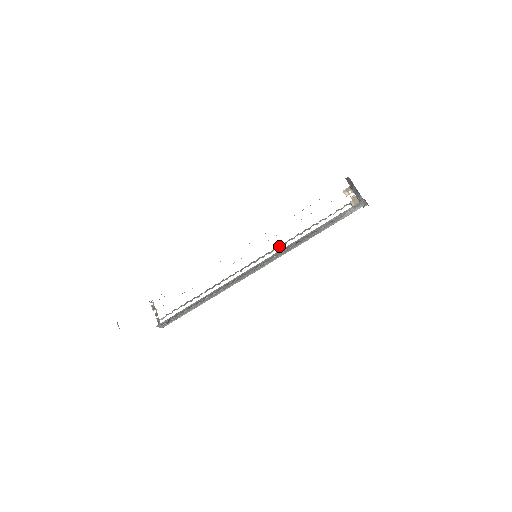
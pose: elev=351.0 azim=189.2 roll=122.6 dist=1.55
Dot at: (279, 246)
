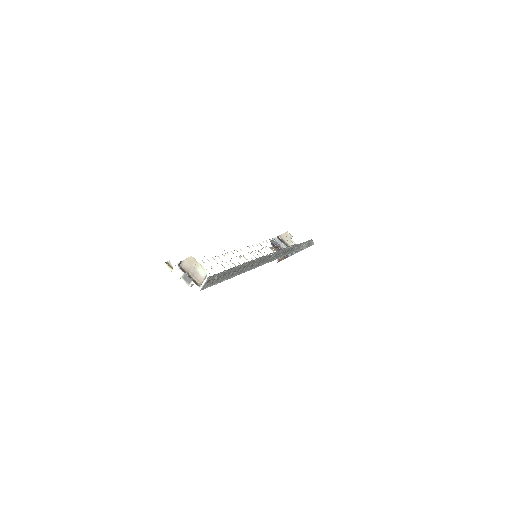
Dot at: occluded
